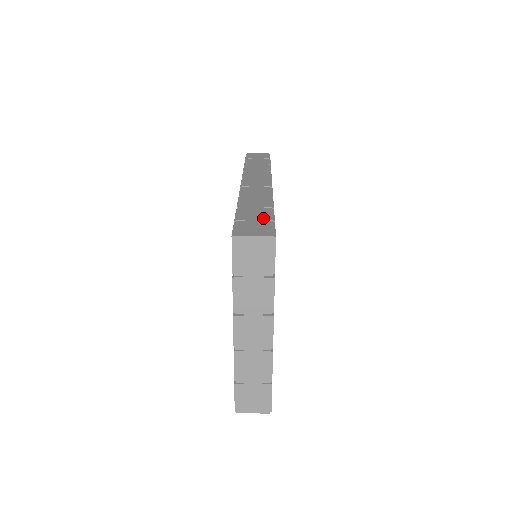
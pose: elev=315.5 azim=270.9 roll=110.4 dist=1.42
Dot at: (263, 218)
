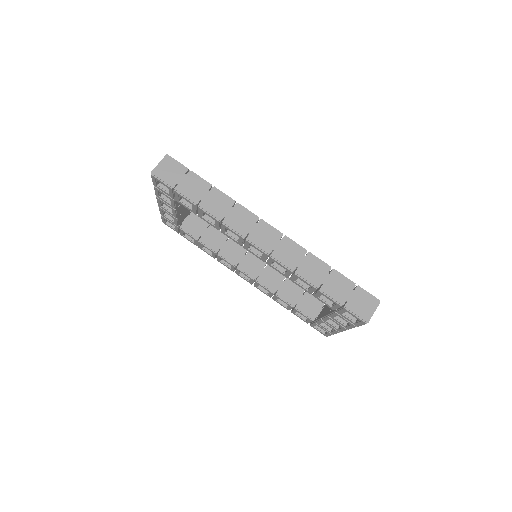
Dot at: (350, 288)
